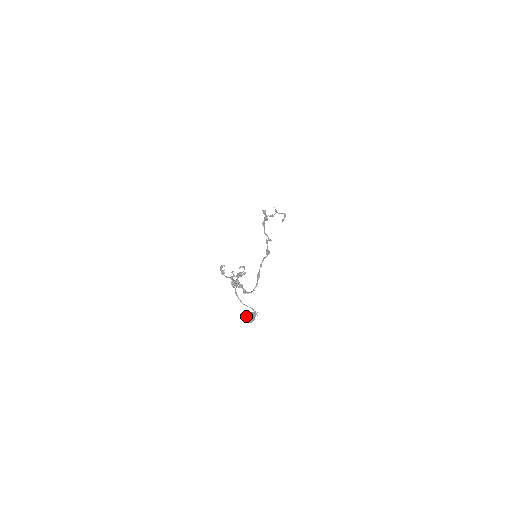
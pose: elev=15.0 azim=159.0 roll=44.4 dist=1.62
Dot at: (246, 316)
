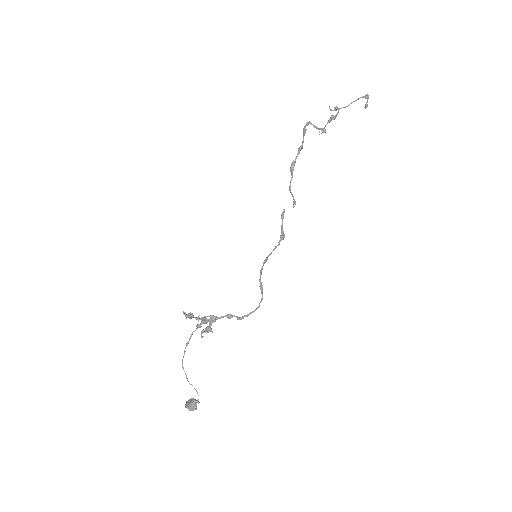
Dot at: (185, 406)
